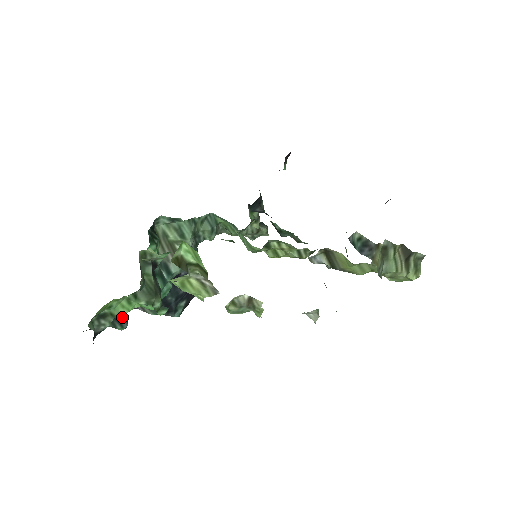
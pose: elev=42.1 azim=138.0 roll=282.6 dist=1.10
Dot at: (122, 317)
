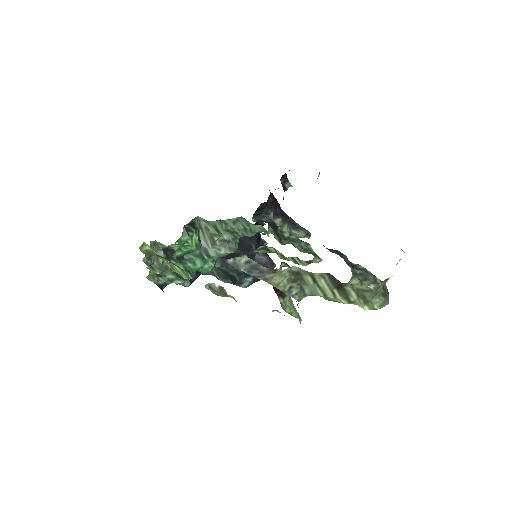
Dot at: occluded
